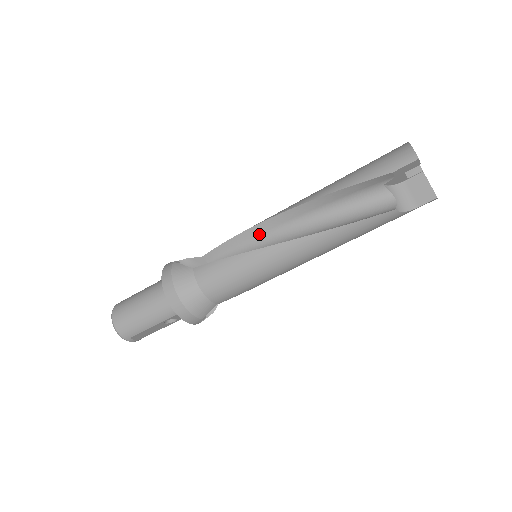
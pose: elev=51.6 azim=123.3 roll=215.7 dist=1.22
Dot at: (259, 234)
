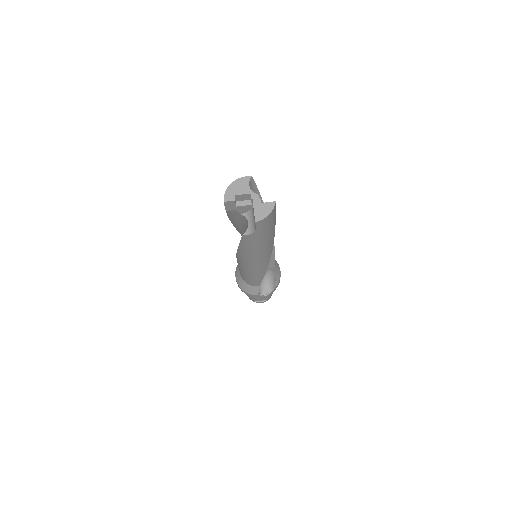
Dot at: occluded
